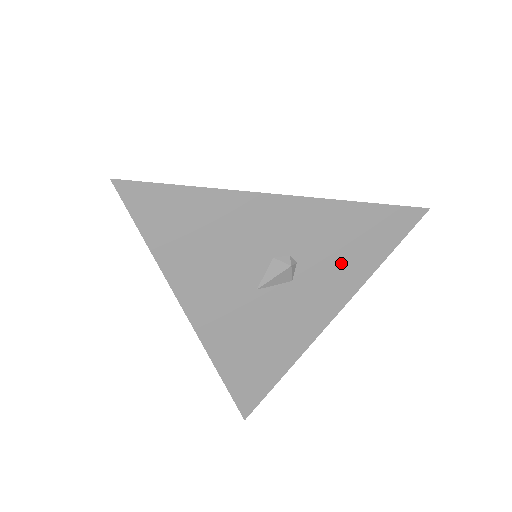
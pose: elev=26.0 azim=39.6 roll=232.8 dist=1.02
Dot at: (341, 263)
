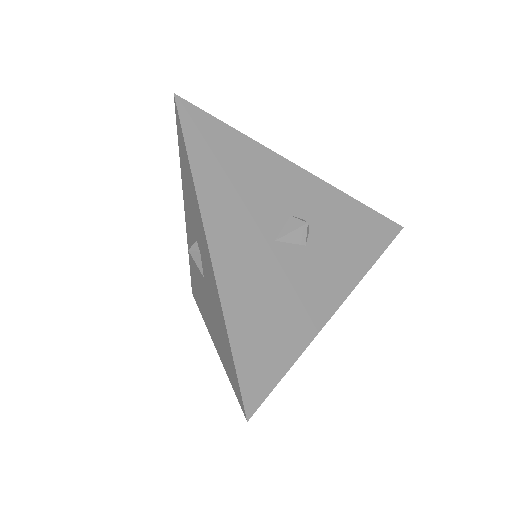
Dot at: (345, 246)
